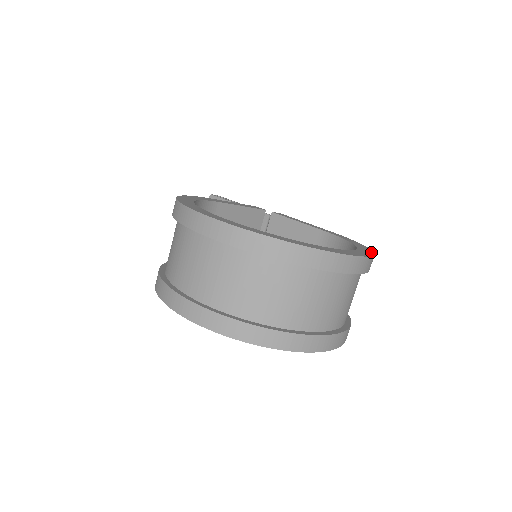
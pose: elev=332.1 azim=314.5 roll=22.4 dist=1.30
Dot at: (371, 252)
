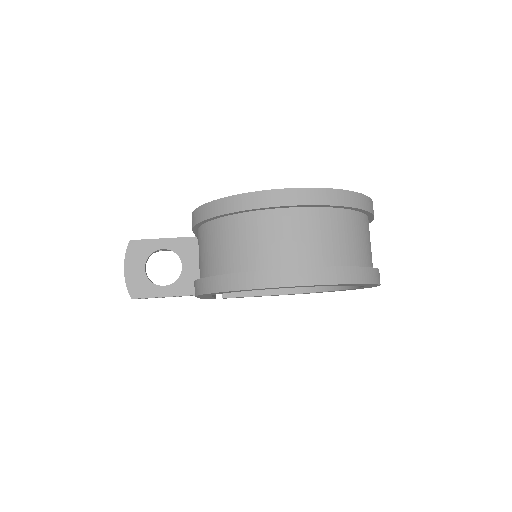
Dot at: occluded
